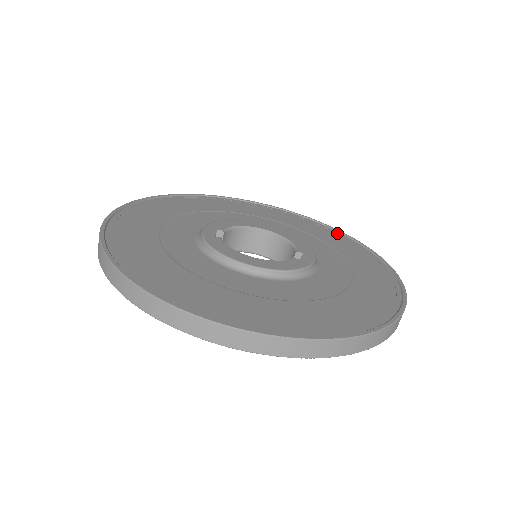
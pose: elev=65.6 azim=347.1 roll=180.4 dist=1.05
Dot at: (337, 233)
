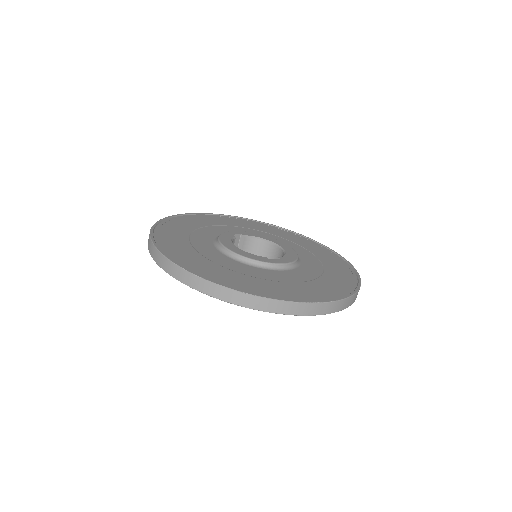
Dot at: (350, 270)
